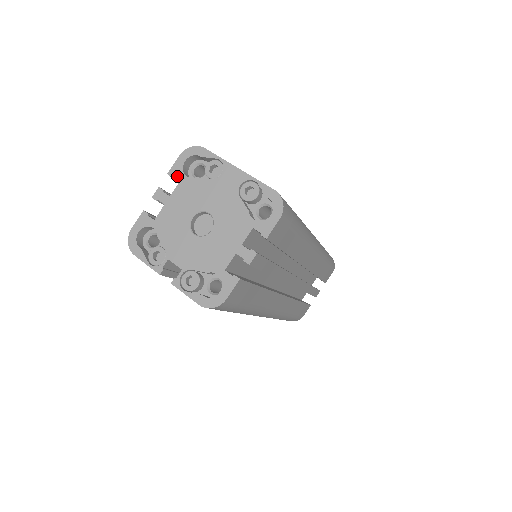
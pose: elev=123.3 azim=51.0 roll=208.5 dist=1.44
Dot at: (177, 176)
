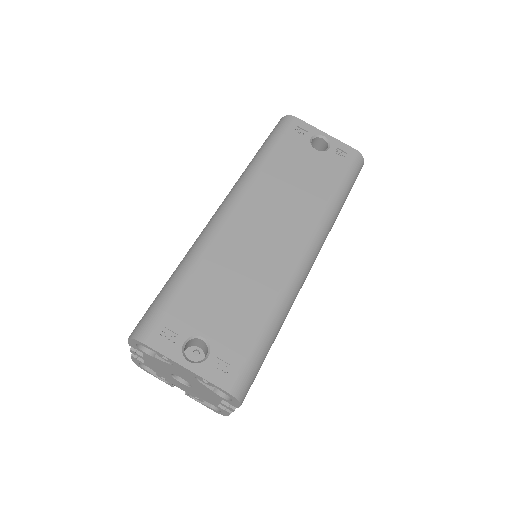
Dot at: (138, 350)
